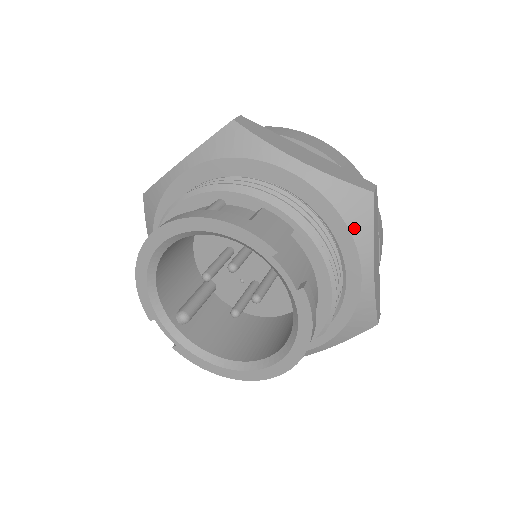
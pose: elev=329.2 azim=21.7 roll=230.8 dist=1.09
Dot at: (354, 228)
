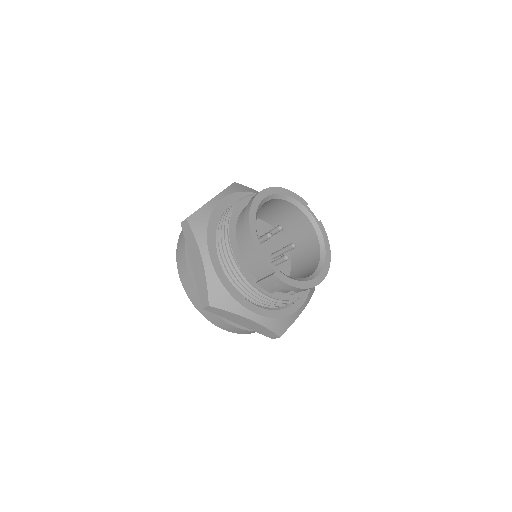
Dot at: occluded
